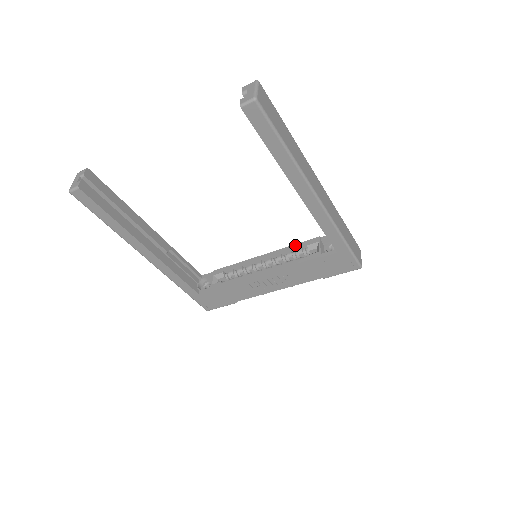
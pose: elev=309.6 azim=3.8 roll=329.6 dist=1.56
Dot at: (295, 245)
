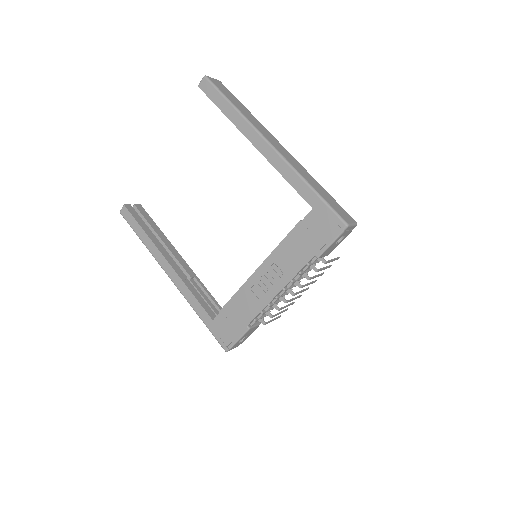
Dot at: occluded
